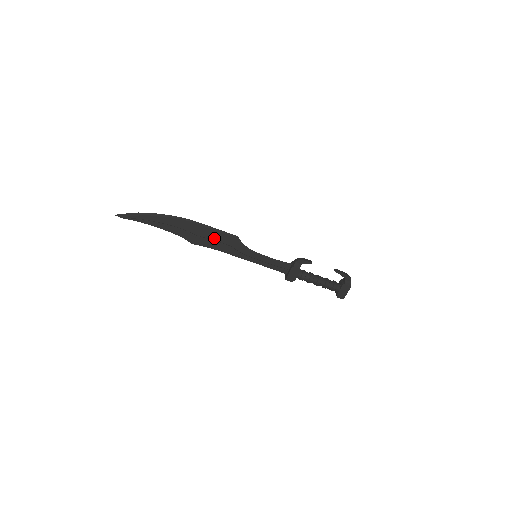
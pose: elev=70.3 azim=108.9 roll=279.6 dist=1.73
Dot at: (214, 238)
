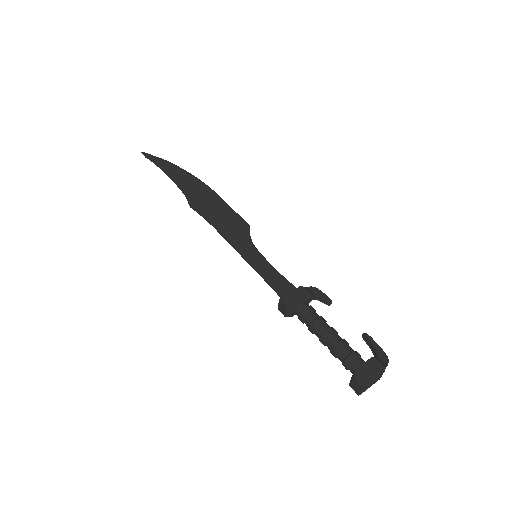
Dot at: (220, 213)
